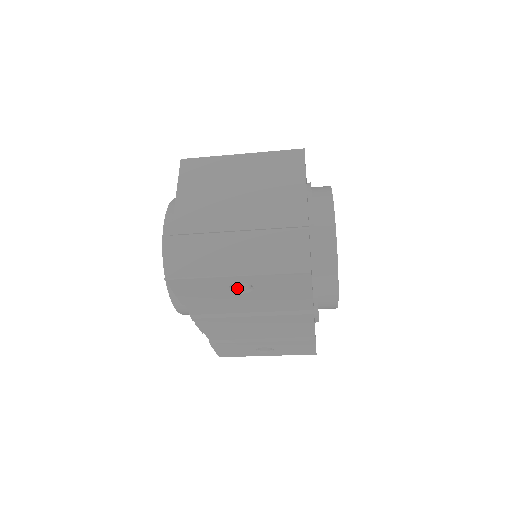
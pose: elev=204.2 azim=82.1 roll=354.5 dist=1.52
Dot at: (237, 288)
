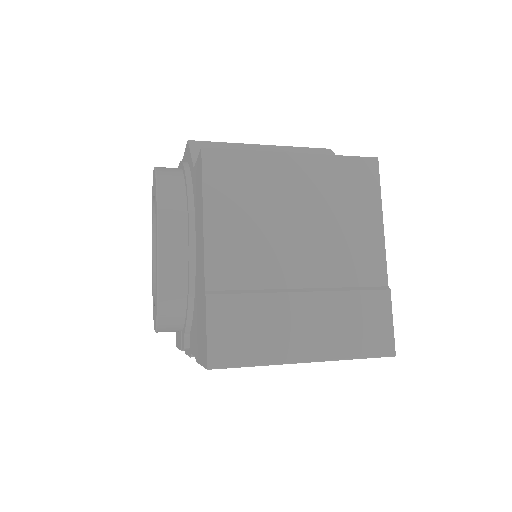
Dot at: occluded
